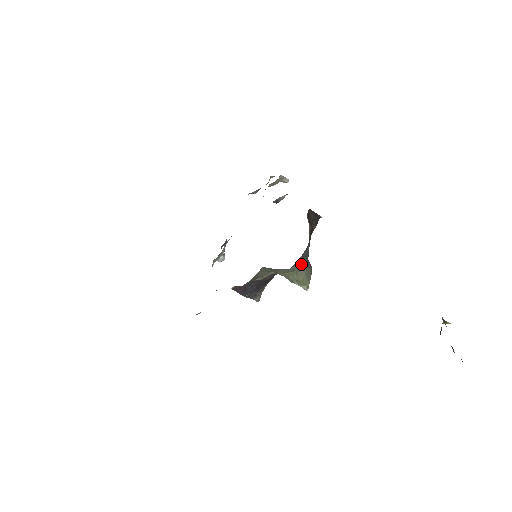
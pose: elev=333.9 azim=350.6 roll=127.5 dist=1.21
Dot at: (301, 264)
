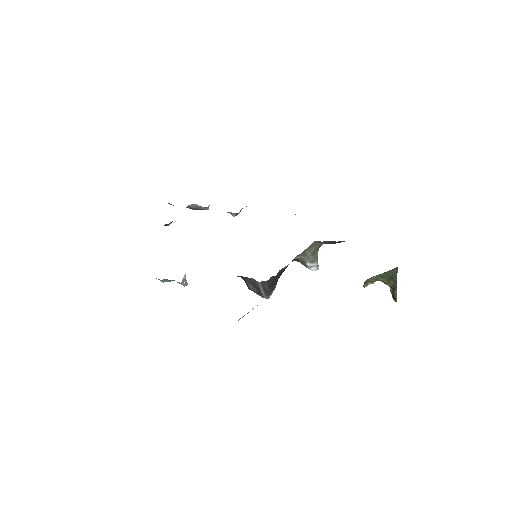
Dot at: occluded
